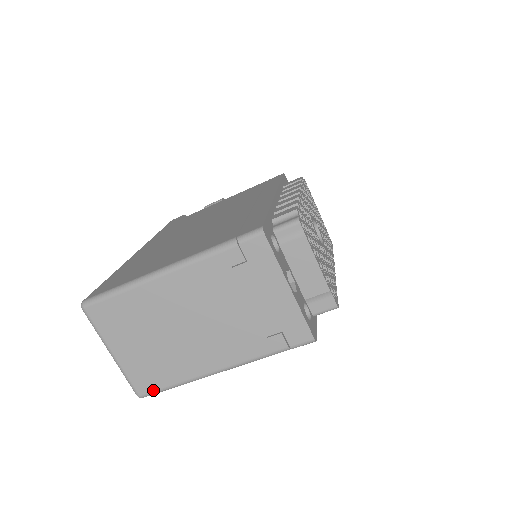
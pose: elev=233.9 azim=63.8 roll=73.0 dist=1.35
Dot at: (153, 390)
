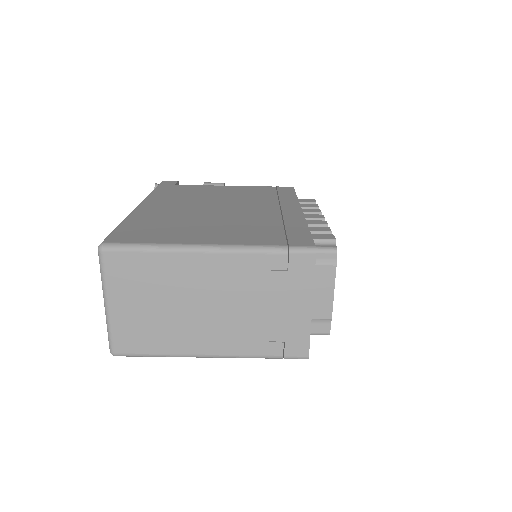
Dot at: (132, 353)
